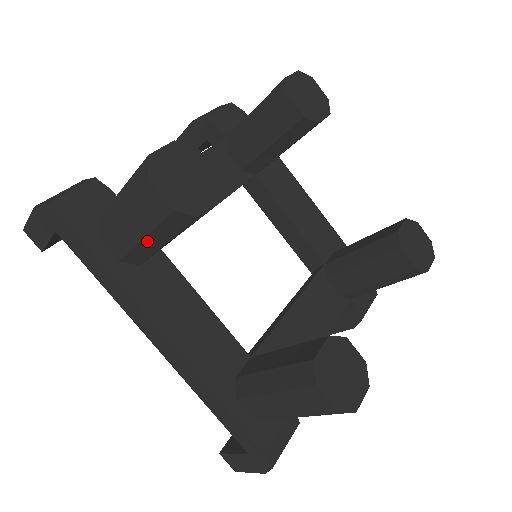
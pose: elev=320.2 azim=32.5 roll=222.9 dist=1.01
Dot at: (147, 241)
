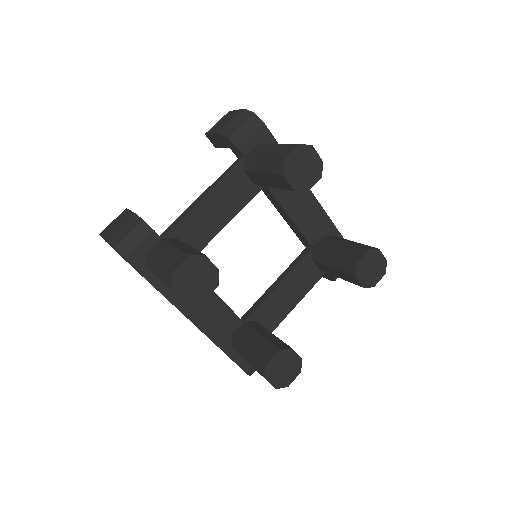
Dot at: occluded
